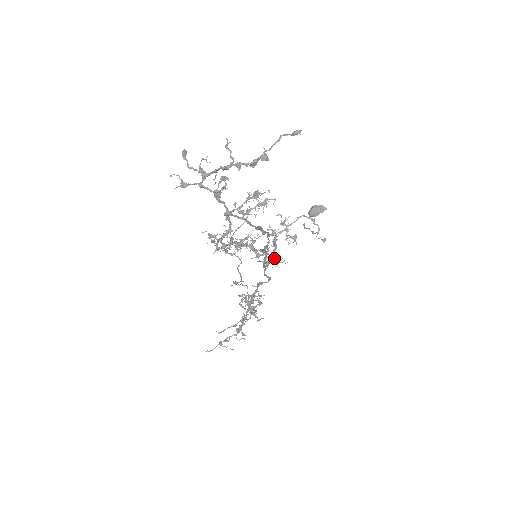
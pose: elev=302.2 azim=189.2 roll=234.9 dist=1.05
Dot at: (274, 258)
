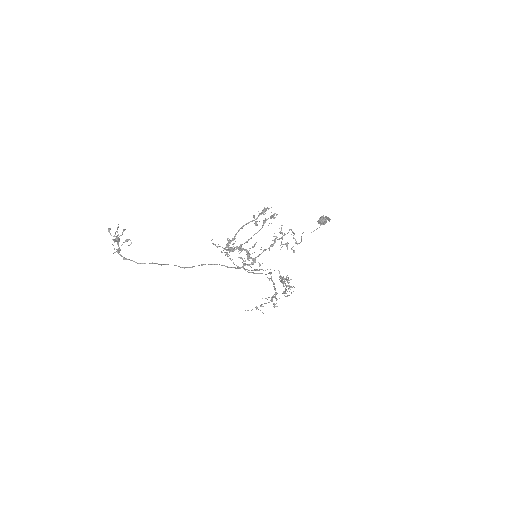
Dot at: (254, 261)
